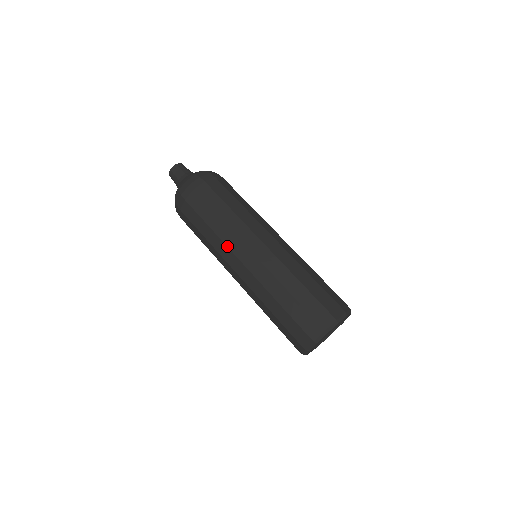
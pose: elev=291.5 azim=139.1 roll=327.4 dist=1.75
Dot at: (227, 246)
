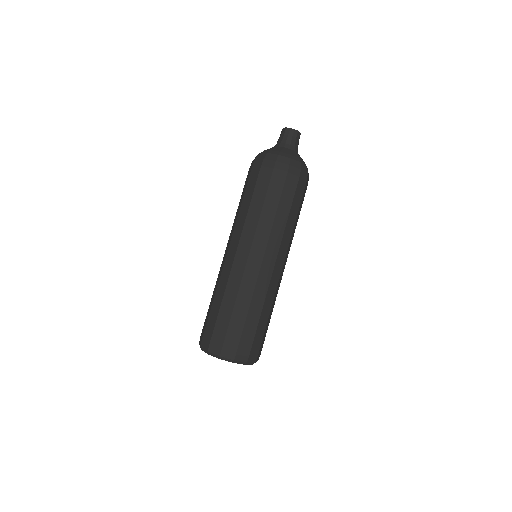
Dot at: (242, 232)
